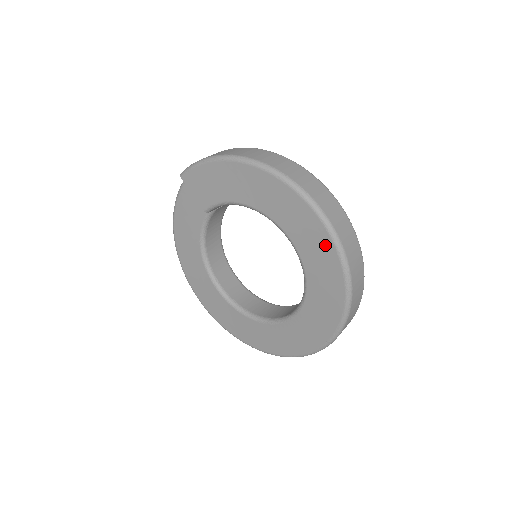
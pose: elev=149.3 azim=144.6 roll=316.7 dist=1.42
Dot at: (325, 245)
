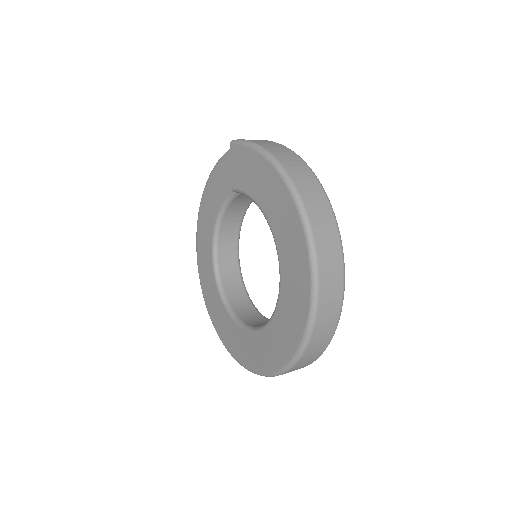
Dot at: (302, 304)
